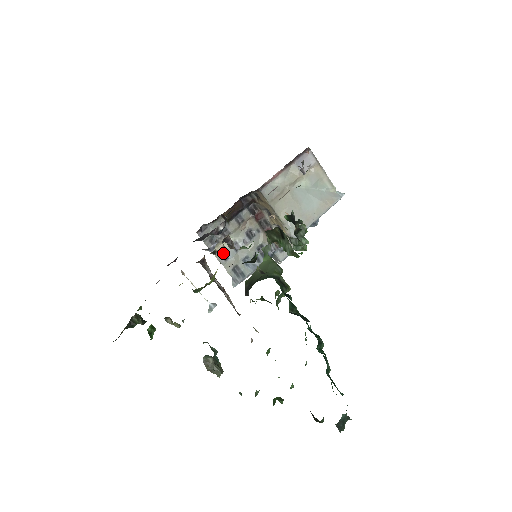
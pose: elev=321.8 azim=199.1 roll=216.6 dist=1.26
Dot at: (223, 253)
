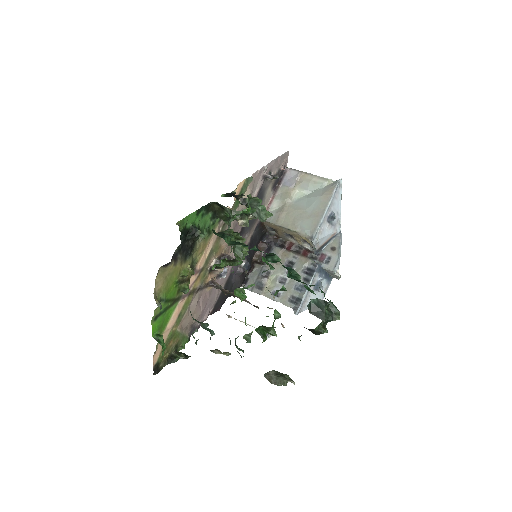
Dot at: (274, 292)
